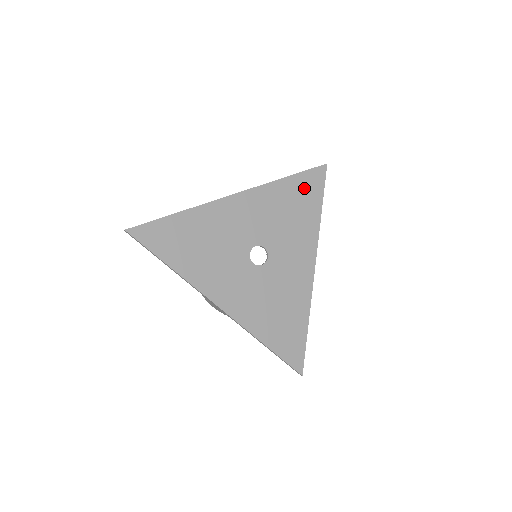
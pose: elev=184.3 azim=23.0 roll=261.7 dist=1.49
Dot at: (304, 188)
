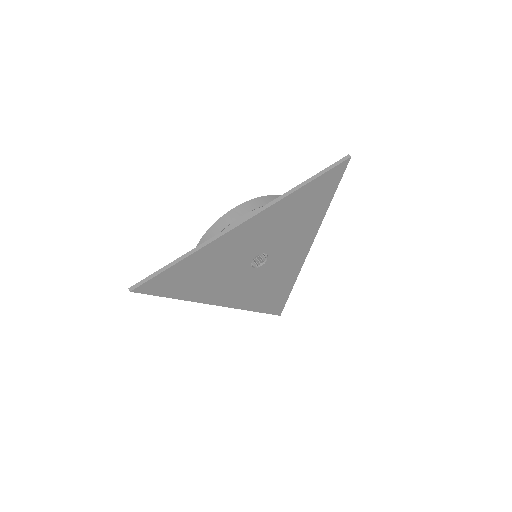
Dot at: (318, 190)
